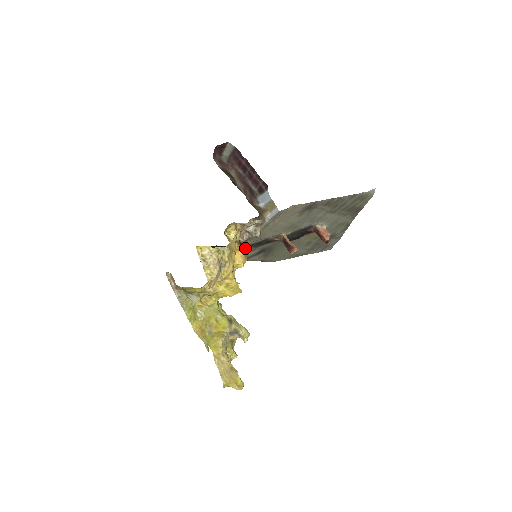
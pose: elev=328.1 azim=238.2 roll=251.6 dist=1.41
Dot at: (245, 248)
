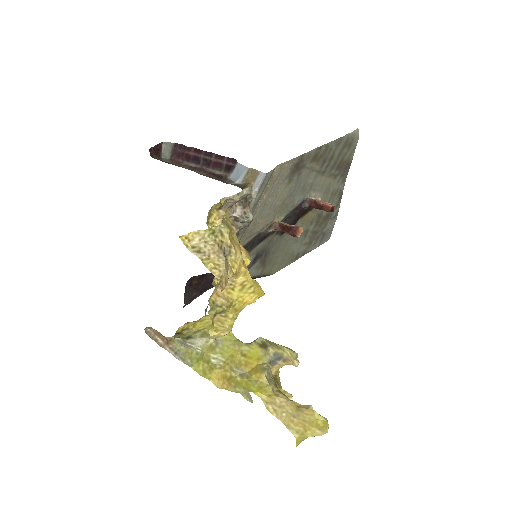
Dot at: occluded
